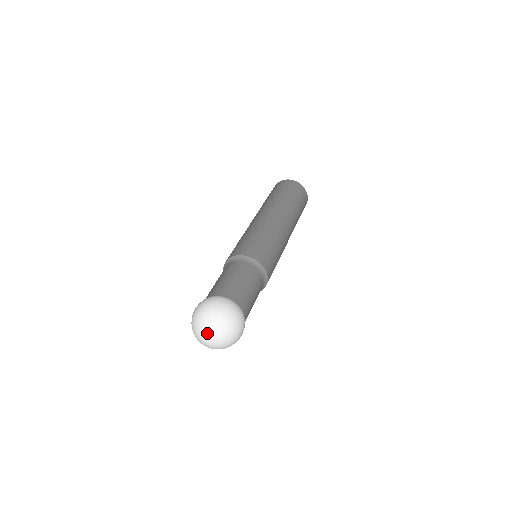
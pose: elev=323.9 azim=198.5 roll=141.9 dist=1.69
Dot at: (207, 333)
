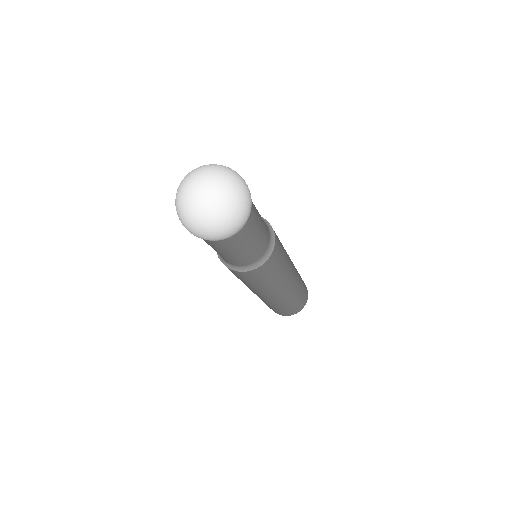
Dot at: (210, 177)
